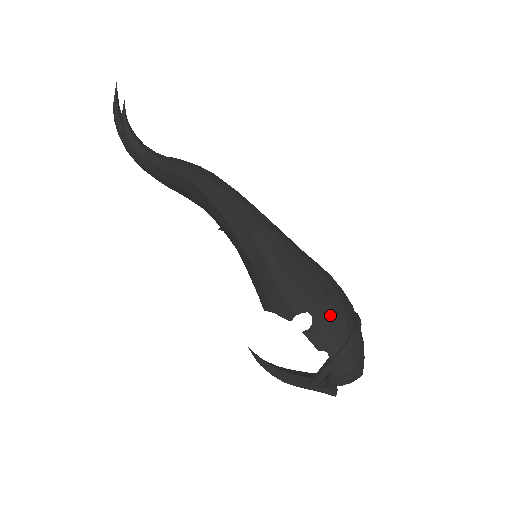
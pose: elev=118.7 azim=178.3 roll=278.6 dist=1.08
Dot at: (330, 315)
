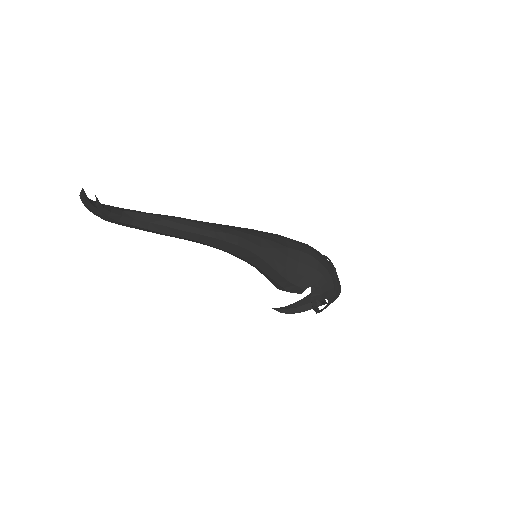
Dot at: (323, 281)
